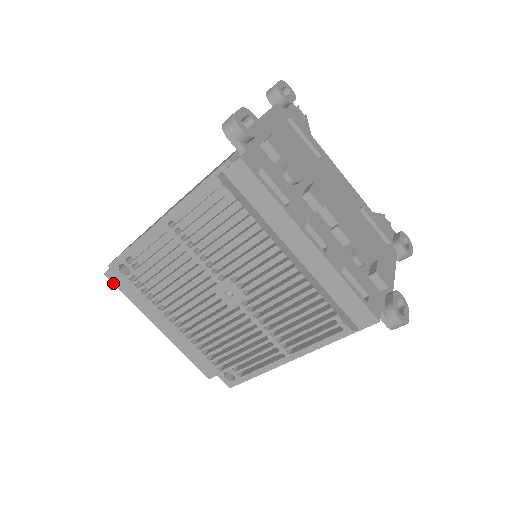
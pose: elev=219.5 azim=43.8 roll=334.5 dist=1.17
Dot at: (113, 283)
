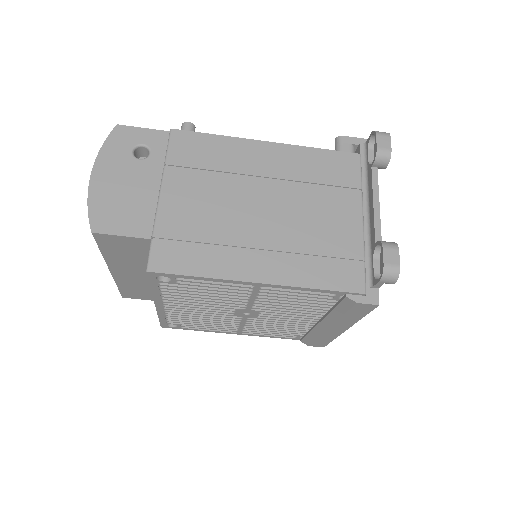
Dot at: (95, 240)
